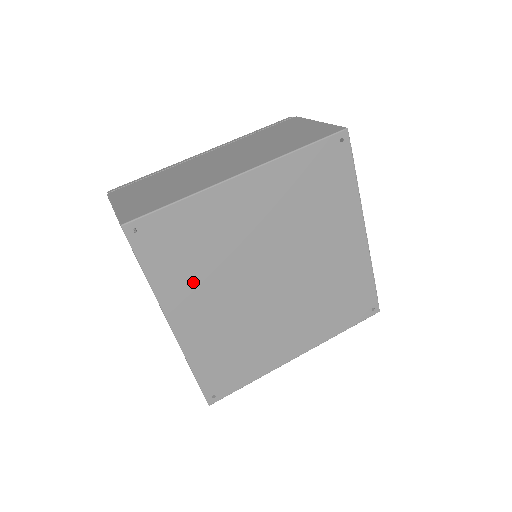
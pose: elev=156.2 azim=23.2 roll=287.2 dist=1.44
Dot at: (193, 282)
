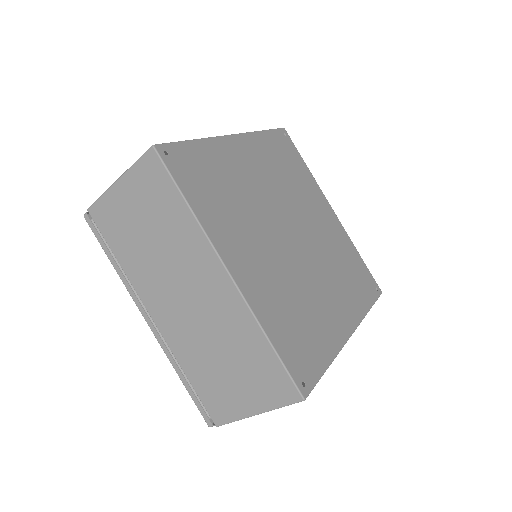
Dot at: (231, 222)
